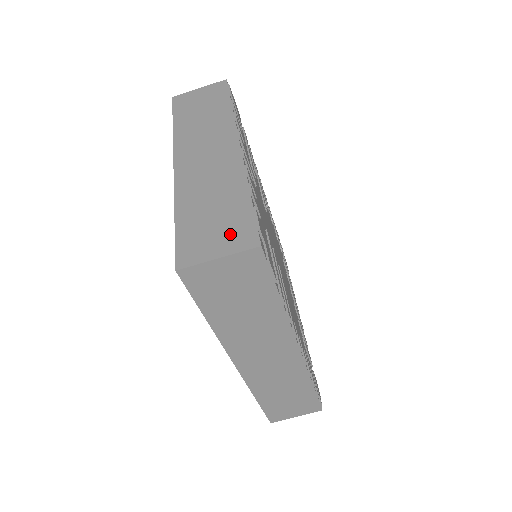
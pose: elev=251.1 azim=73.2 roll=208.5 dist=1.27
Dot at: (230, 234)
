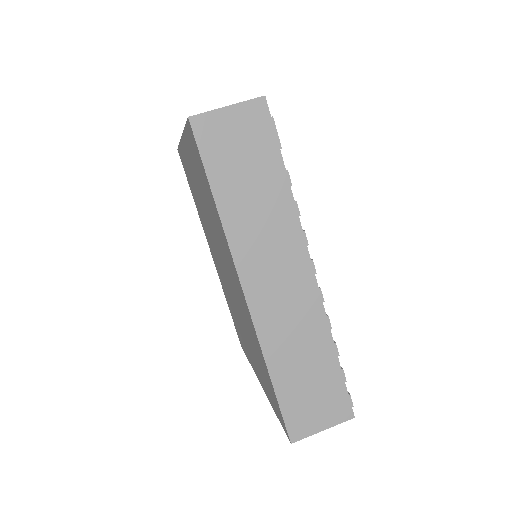
Dot at: occluded
